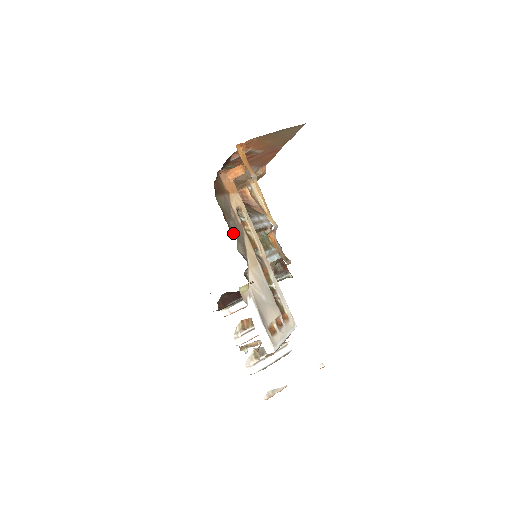
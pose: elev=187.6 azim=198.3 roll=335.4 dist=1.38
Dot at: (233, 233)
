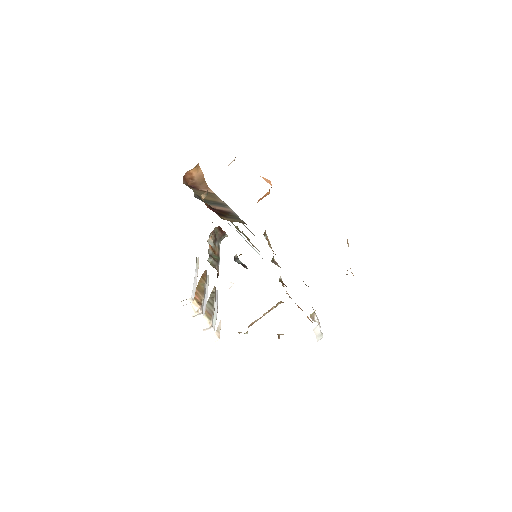
Dot at: occluded
